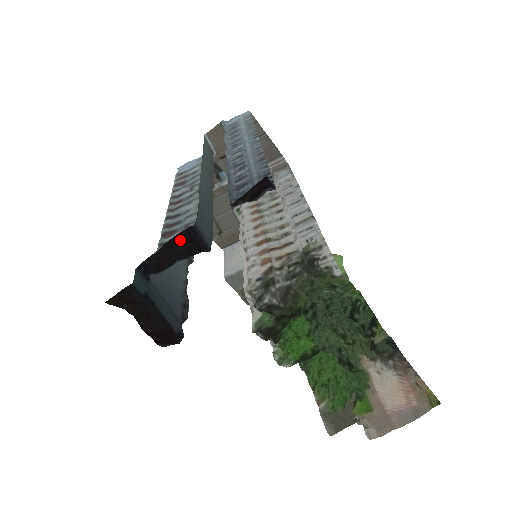
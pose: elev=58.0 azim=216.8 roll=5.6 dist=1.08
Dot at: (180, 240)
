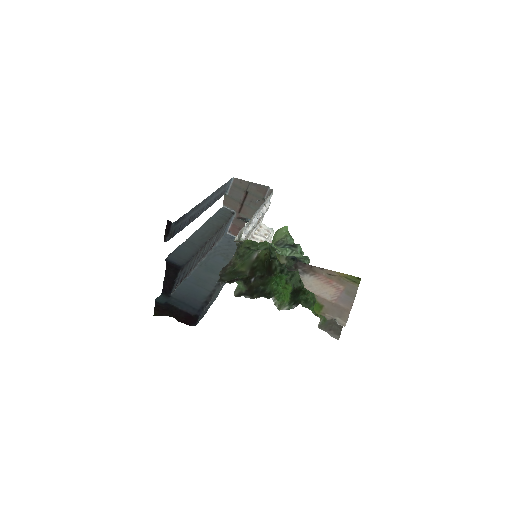
Dot at: (168, 270)
